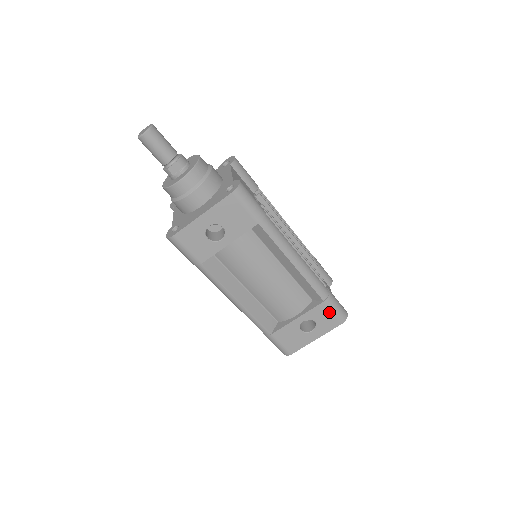
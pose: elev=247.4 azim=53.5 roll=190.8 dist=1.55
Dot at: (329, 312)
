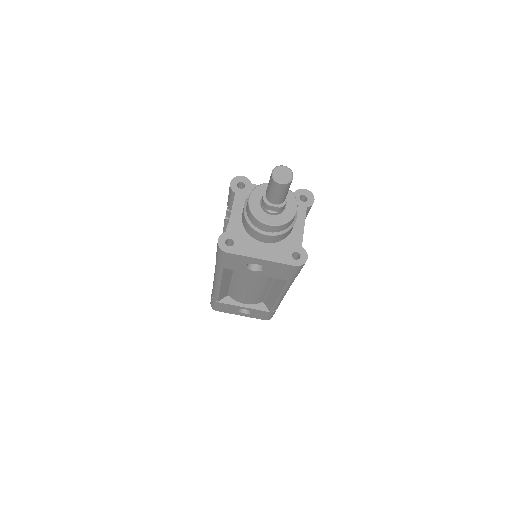
Dot at: (266, 315)
